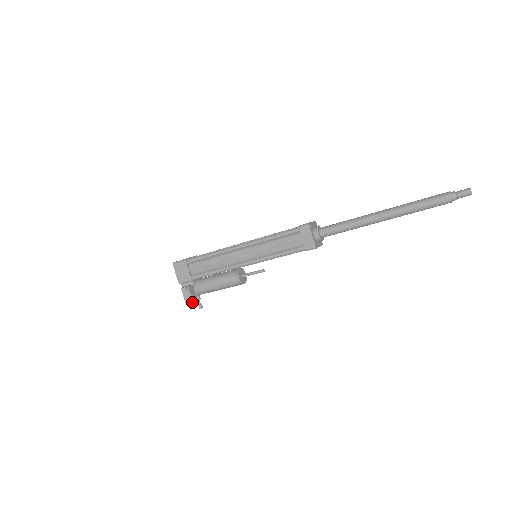
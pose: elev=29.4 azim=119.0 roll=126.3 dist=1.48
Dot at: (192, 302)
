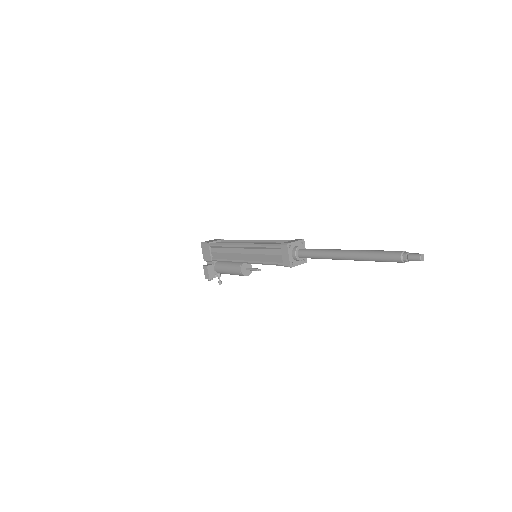
Dot at: (209, 279)
